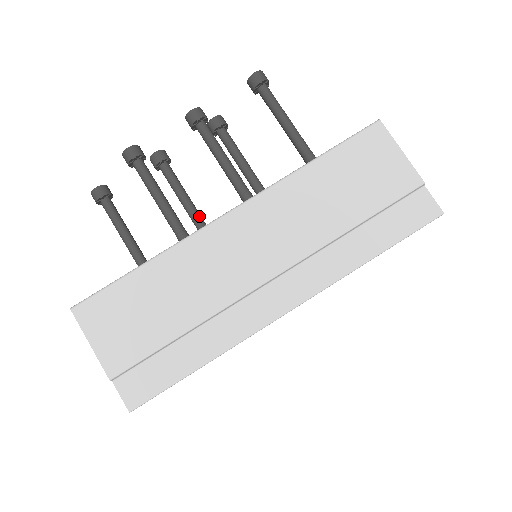
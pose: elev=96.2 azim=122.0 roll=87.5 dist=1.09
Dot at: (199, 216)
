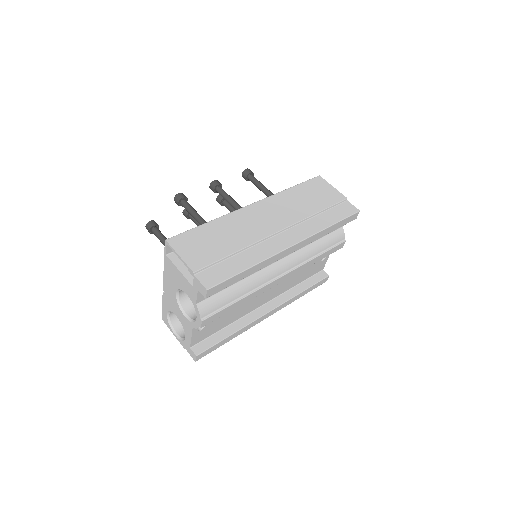
Dot at: occluded
